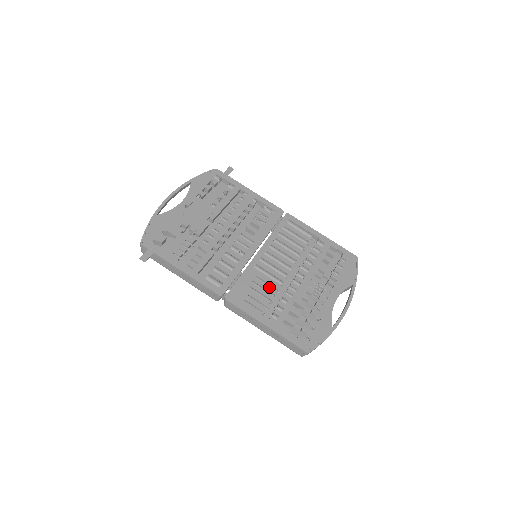
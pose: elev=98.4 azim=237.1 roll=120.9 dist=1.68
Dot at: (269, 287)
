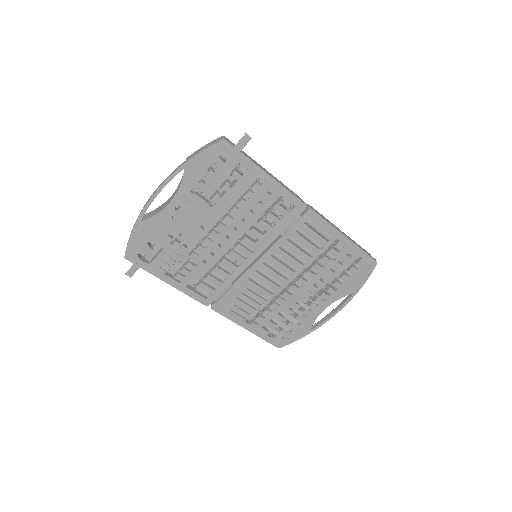
Dot at: (259, 297)
